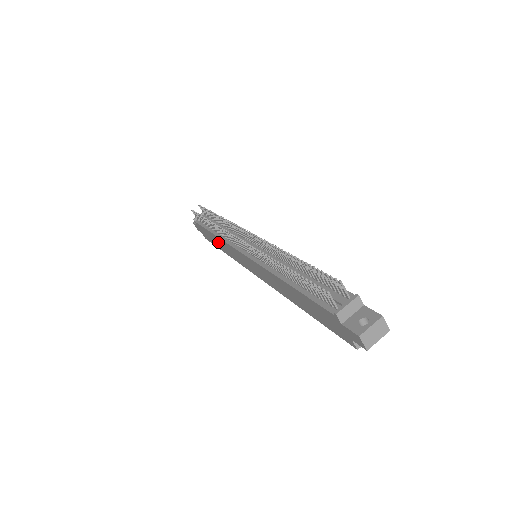
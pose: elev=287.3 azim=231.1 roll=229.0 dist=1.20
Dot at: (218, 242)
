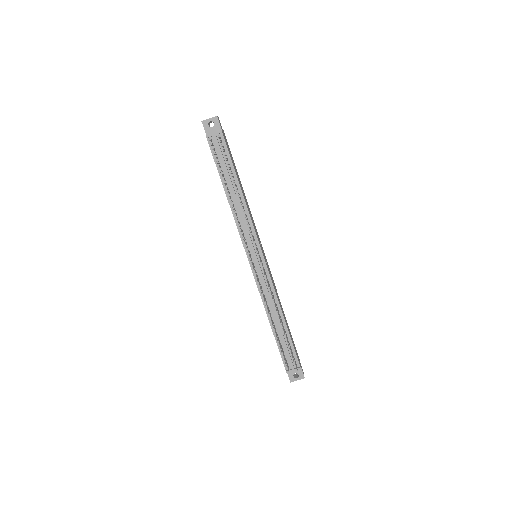
Dot at: occluded
